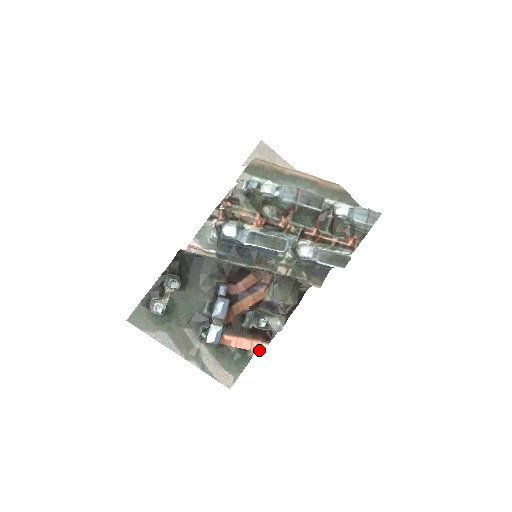
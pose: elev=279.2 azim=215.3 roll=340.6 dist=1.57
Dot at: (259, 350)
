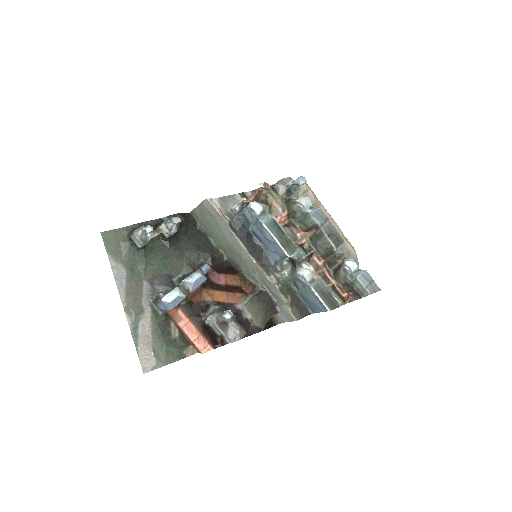
Dot at: (201, 348)
